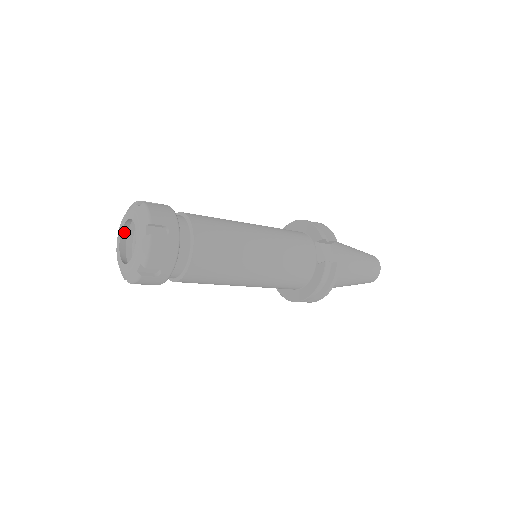
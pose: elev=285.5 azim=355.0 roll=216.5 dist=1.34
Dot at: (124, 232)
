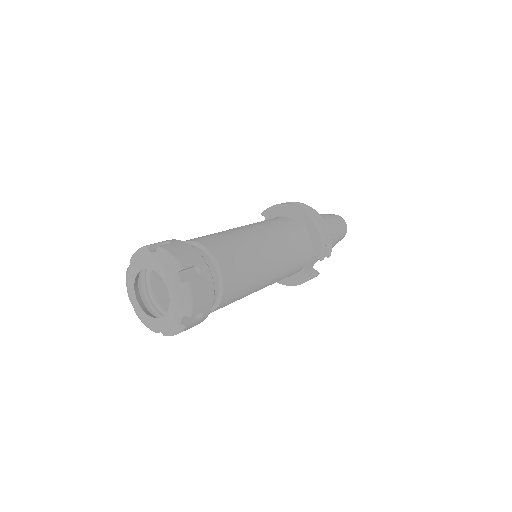
Dot at: (146, 265)
